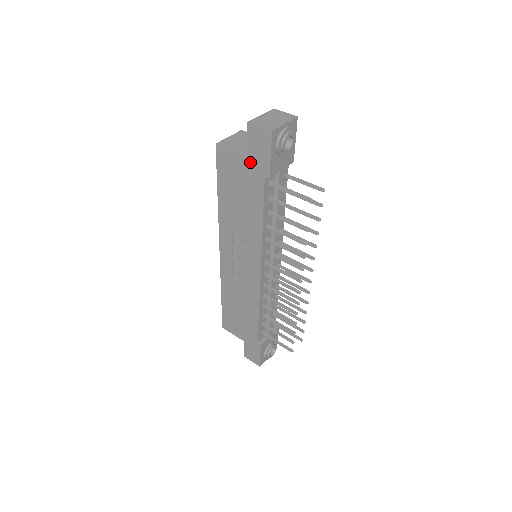
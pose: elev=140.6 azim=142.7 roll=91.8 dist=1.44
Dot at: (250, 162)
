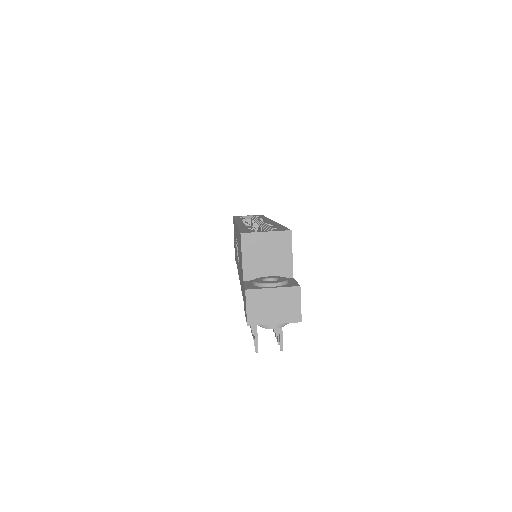
Dot at: (243, 285)
